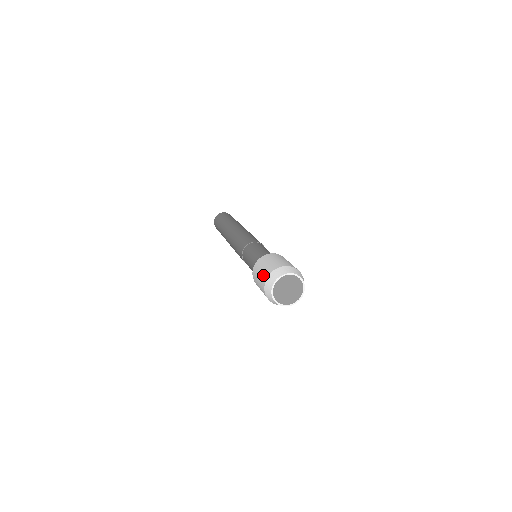
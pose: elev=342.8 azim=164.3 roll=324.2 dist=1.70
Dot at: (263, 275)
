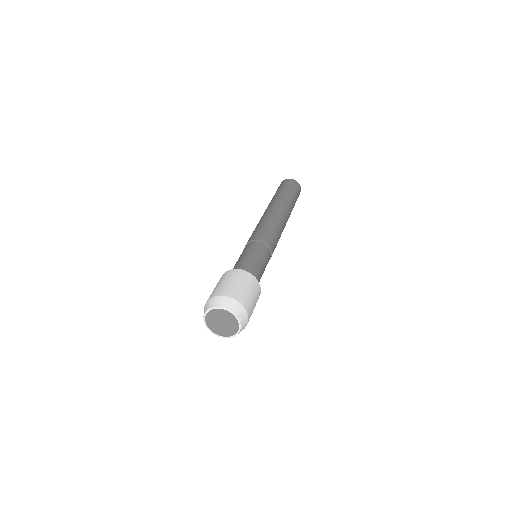
Dot at: occluded
